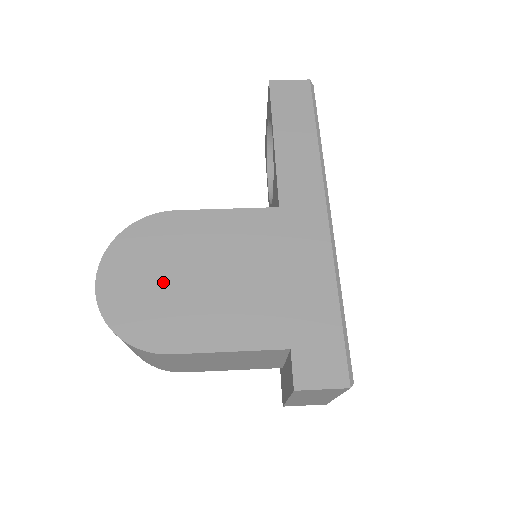
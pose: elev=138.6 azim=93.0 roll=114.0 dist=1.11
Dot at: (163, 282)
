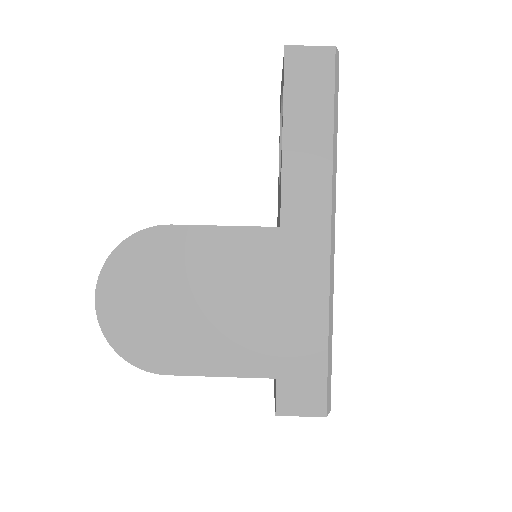
Dot at: (159, 304)
